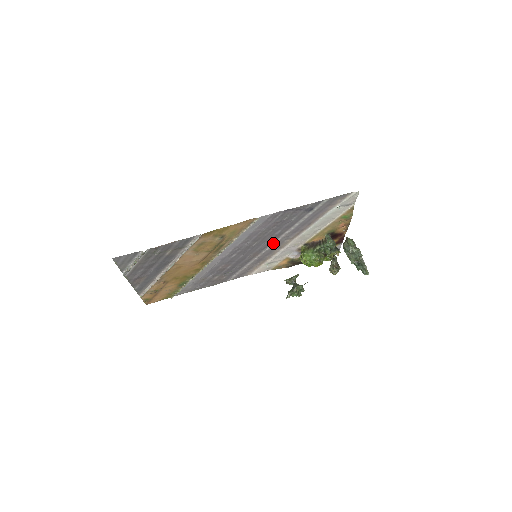
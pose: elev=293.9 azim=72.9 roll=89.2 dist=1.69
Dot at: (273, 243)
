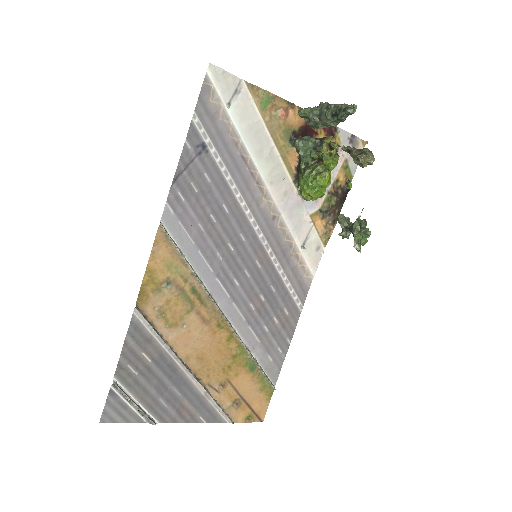
Dot at: (252, 224)
